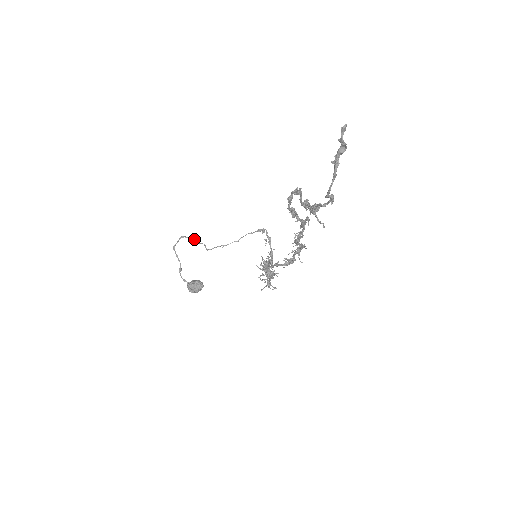
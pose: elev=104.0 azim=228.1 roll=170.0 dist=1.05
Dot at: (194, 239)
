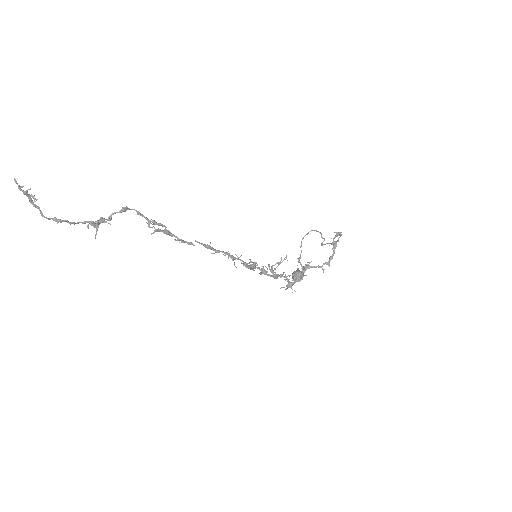
Dot at: (320, 233)
